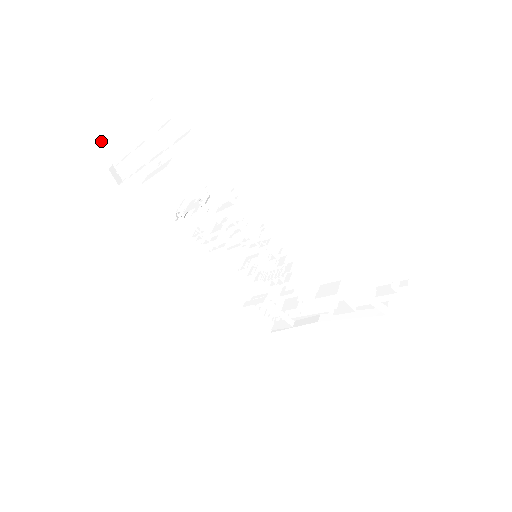
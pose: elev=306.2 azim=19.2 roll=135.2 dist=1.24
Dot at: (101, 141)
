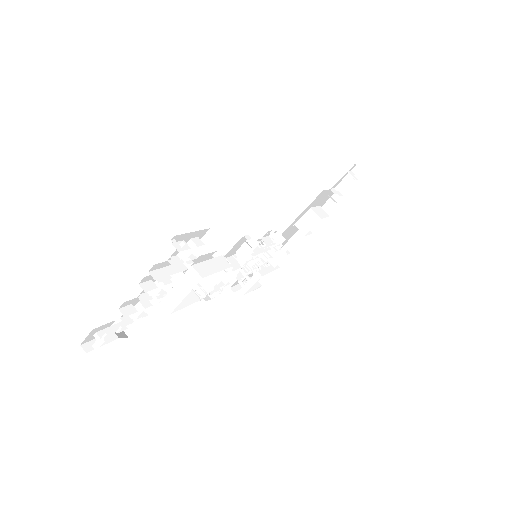
Dot at: (101, 327)
